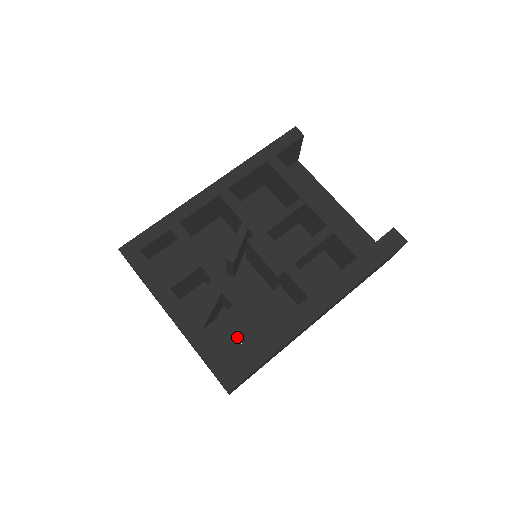
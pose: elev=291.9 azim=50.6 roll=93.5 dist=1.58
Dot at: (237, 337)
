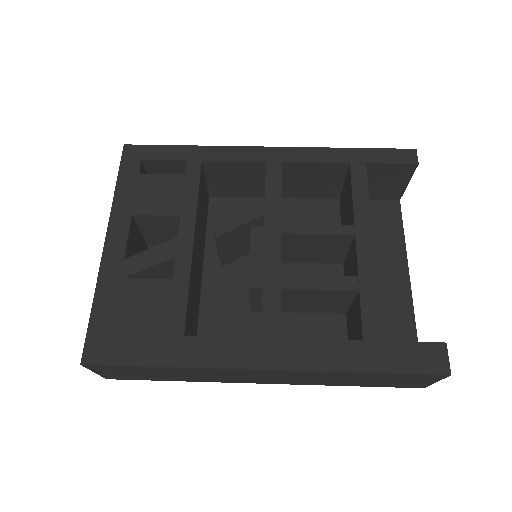
Dot at: (146, 315)
